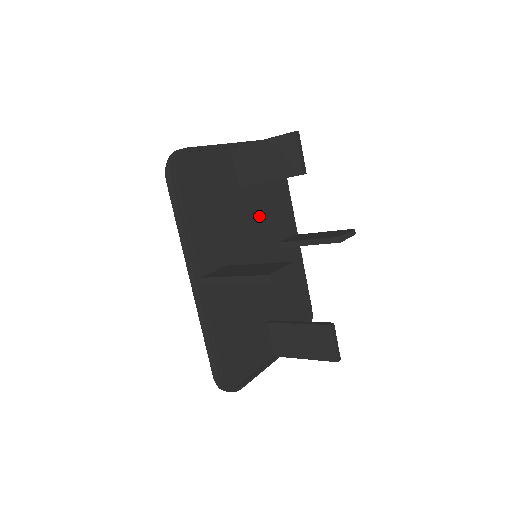
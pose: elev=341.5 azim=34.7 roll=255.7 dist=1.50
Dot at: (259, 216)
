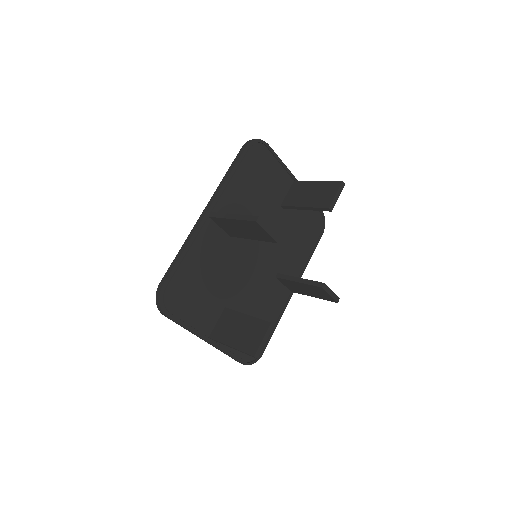
Dot at: occluded
